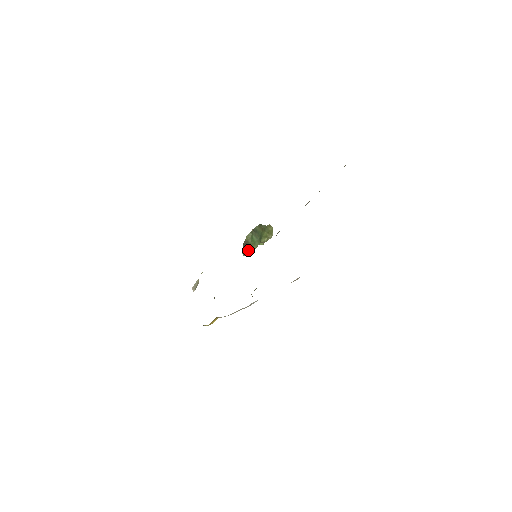
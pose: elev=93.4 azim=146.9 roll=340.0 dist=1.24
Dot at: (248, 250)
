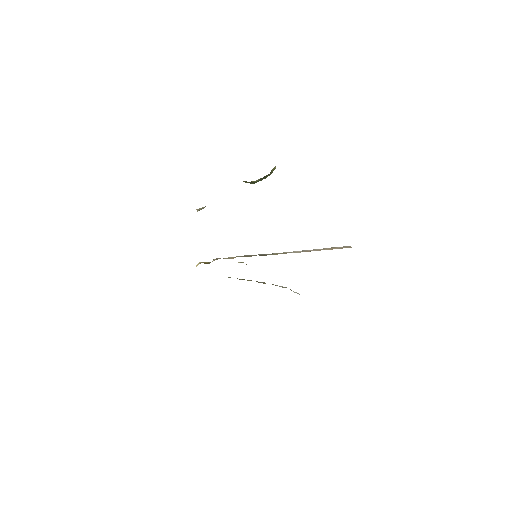
Dot at: (248, 182)
